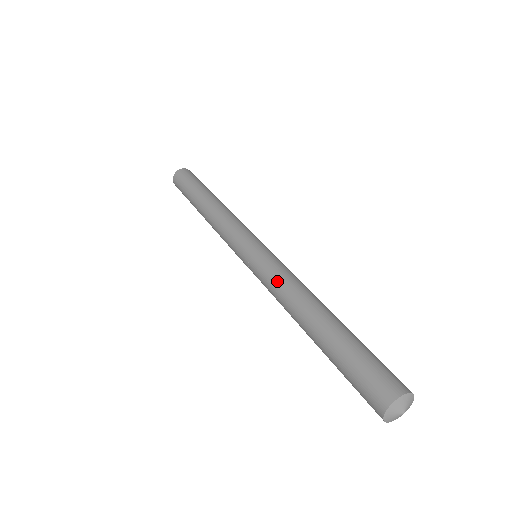
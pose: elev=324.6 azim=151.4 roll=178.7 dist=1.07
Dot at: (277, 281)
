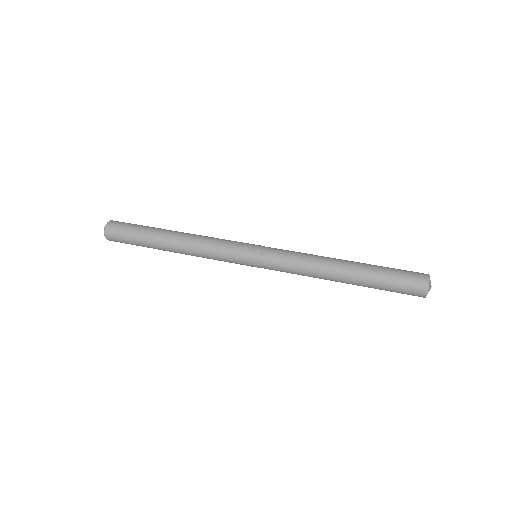
Dot at: (298, 271)
